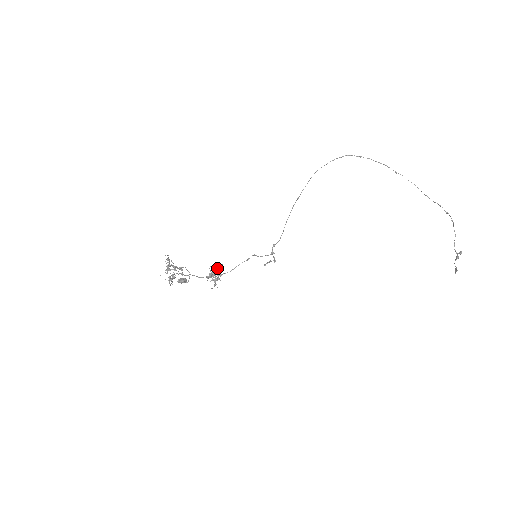
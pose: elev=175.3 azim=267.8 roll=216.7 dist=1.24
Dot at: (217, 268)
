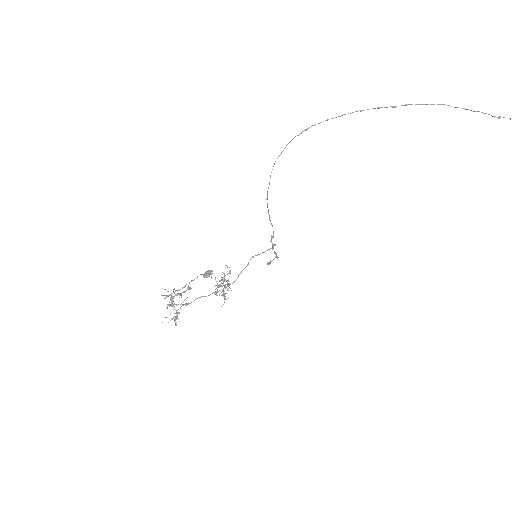
Dot at: (224, 275)
